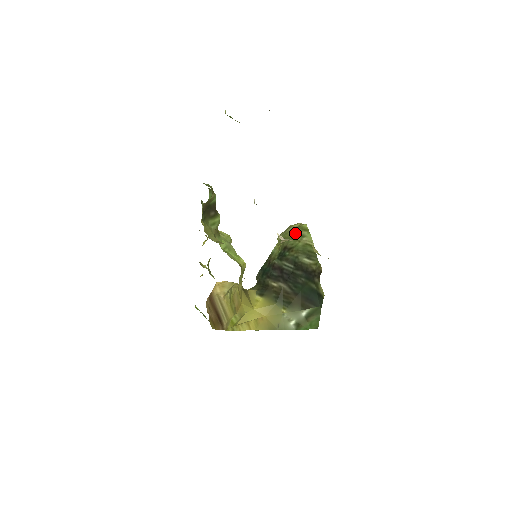
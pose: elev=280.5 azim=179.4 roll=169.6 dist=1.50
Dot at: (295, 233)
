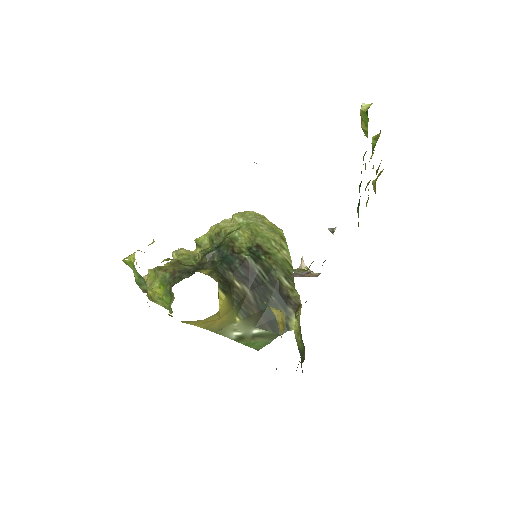
Dot at: (272, 235)
